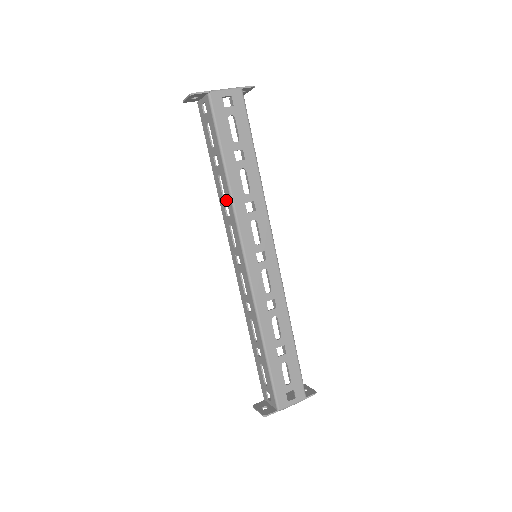
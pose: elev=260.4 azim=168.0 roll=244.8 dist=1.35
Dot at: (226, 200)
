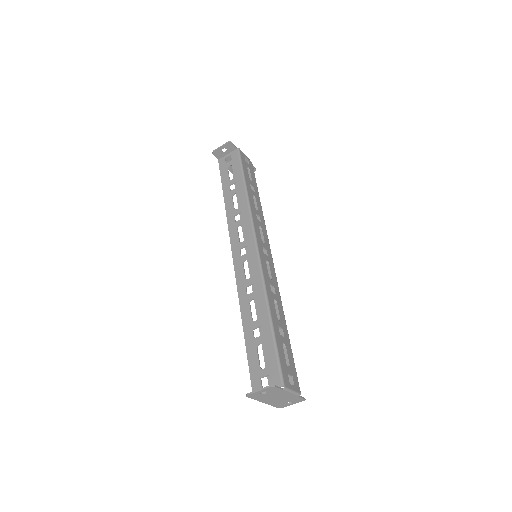
Dot at: (240, 208)
